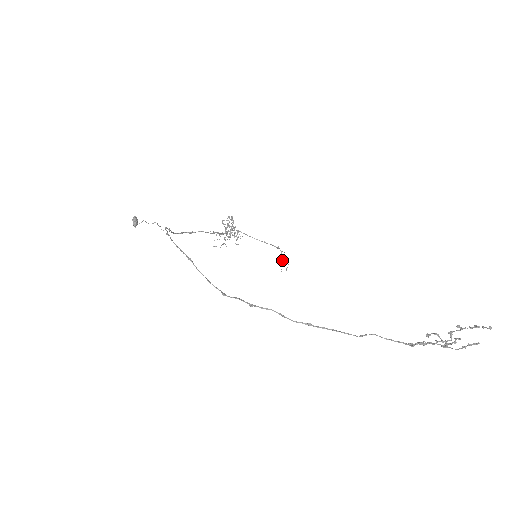
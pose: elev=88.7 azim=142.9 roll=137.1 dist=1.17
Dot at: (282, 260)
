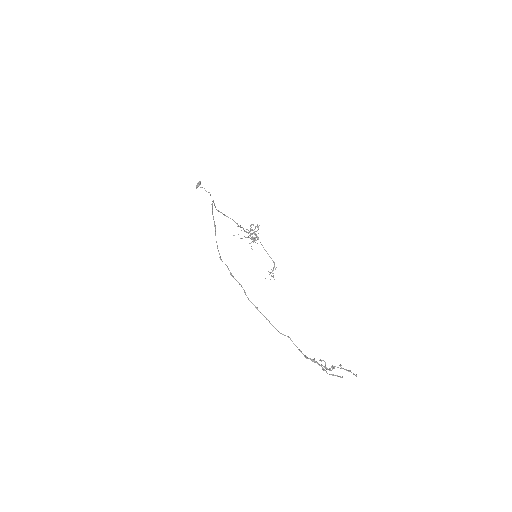
Dot at: (271, 272)
